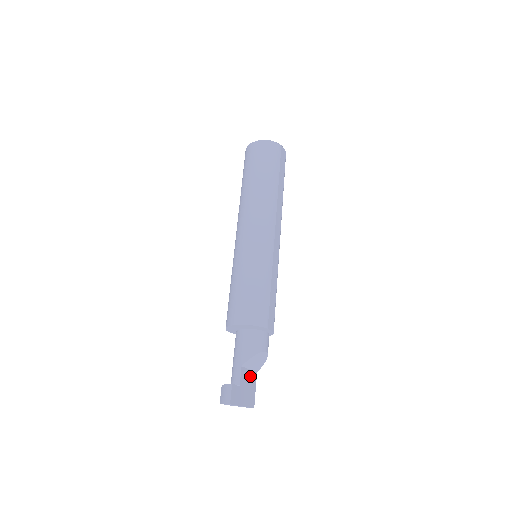
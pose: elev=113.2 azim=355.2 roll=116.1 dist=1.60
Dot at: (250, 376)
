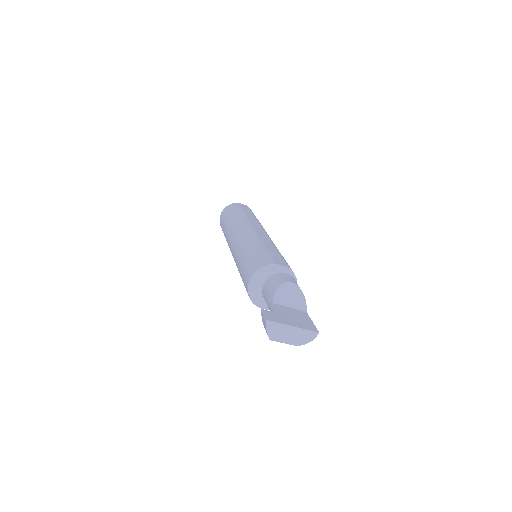
Dot at: (294, 312)
